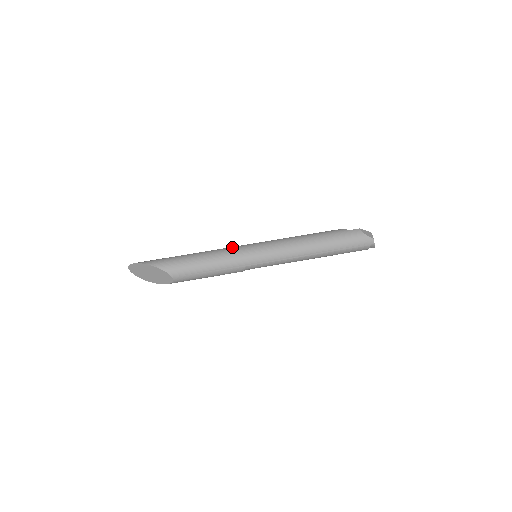
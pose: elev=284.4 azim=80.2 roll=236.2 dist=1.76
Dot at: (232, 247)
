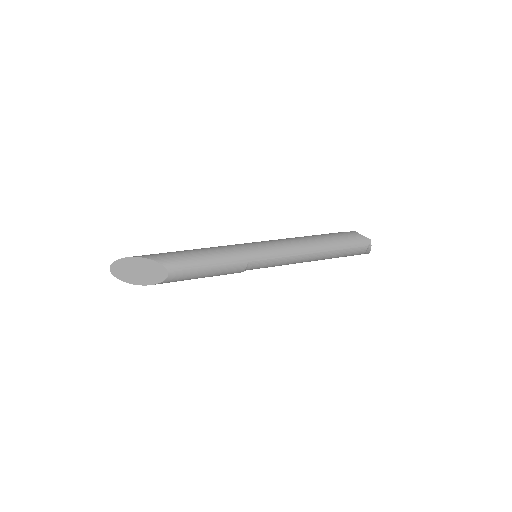
Dot at: occluded
